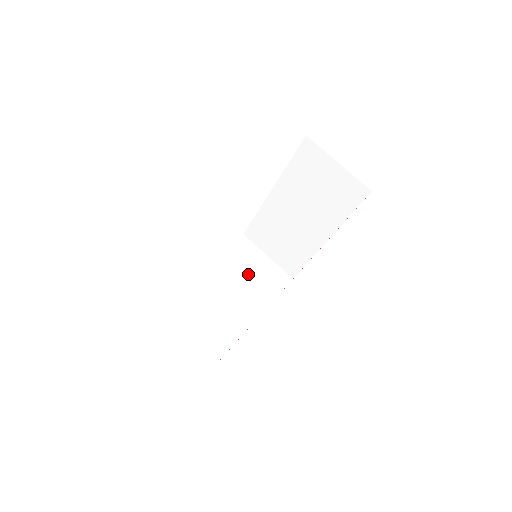
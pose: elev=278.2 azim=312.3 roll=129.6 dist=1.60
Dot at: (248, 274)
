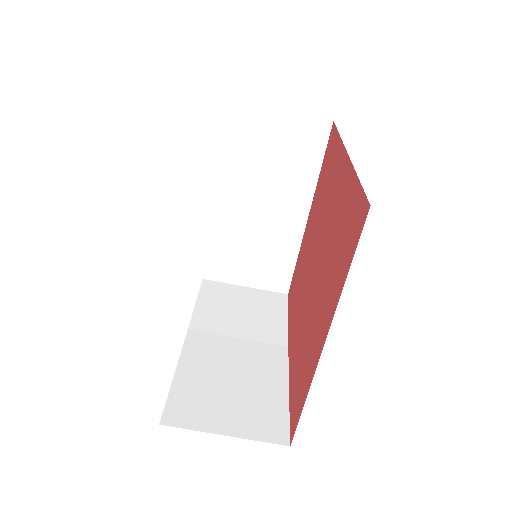
Dot at: (240, 313)
